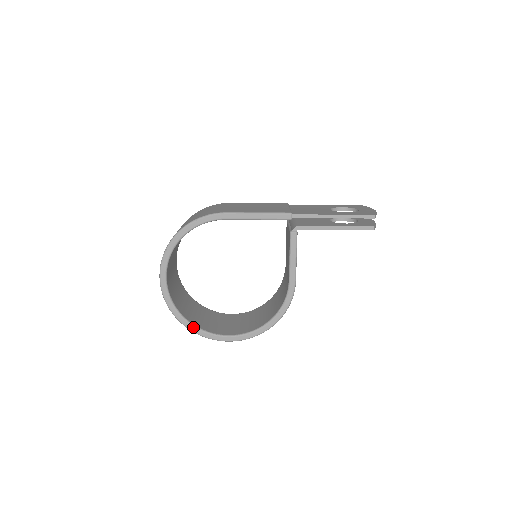
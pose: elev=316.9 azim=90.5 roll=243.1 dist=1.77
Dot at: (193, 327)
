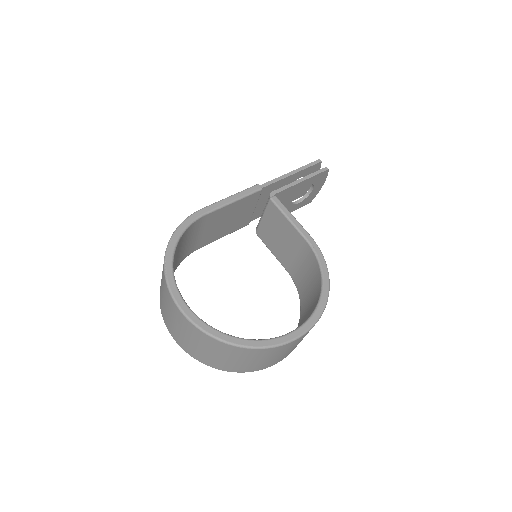
Dot at: (254, 341)
